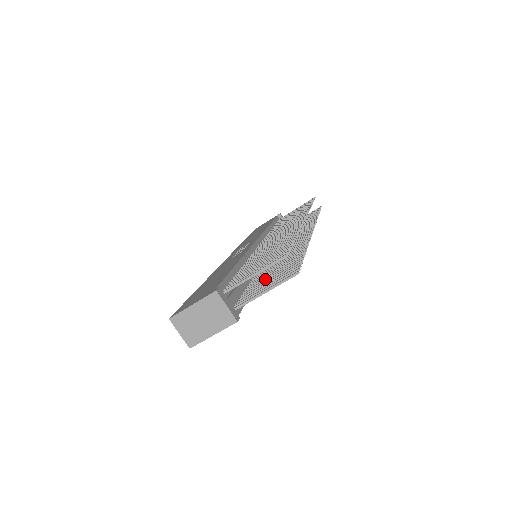
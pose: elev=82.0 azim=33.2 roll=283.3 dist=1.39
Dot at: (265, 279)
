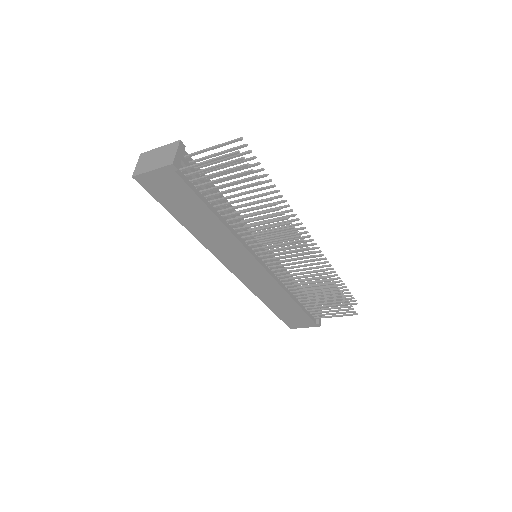
Dot at: (226, 190)
